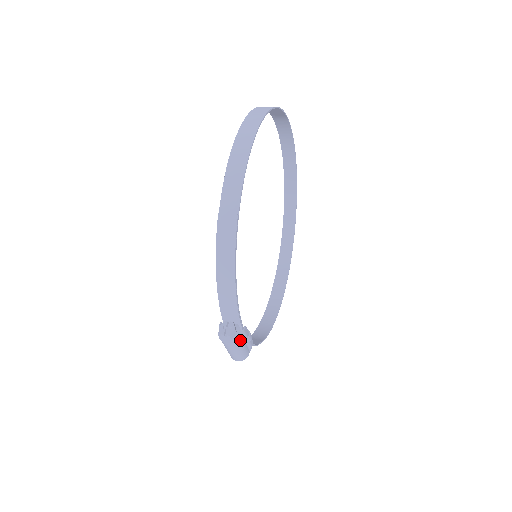
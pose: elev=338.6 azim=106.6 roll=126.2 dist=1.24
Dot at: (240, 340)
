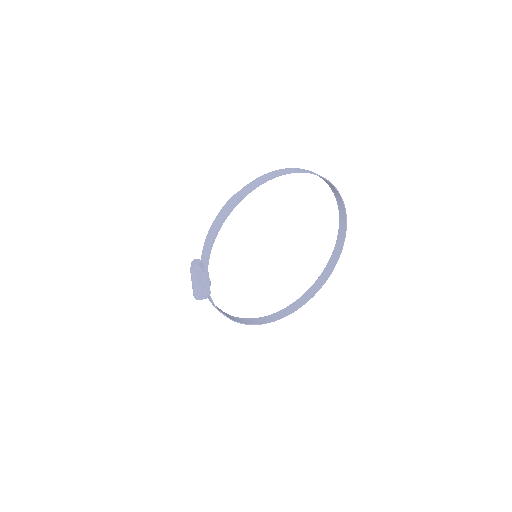
Dot at: (199, 276)
